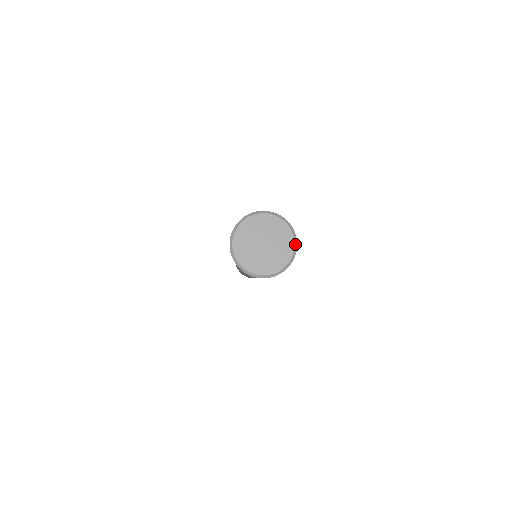
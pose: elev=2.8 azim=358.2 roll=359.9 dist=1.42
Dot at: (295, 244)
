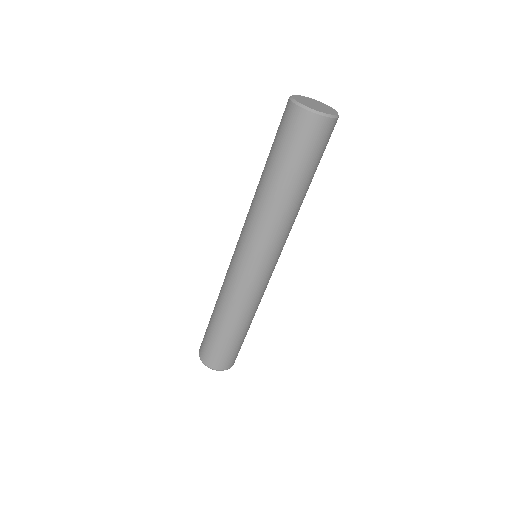
Dot at: (334, 116)
